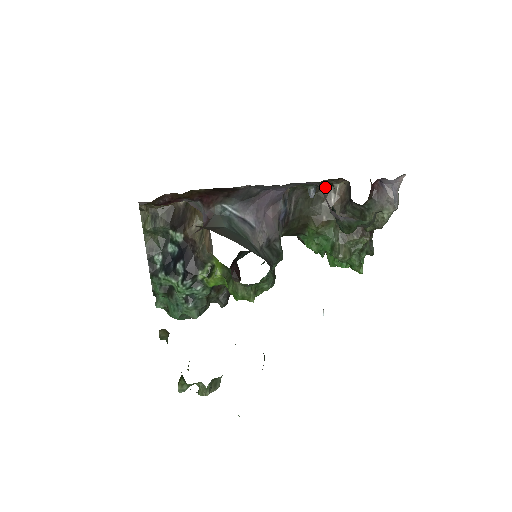
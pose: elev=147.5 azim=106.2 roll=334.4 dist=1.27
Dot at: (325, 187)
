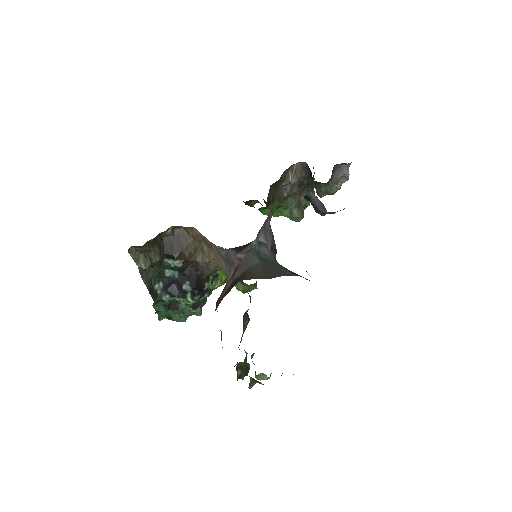
Dot at: (286, 171)
